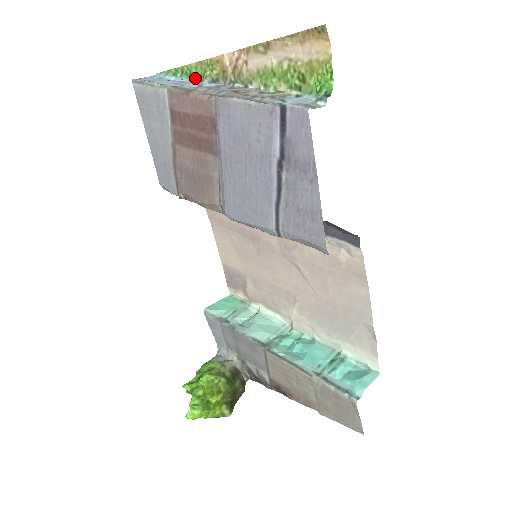
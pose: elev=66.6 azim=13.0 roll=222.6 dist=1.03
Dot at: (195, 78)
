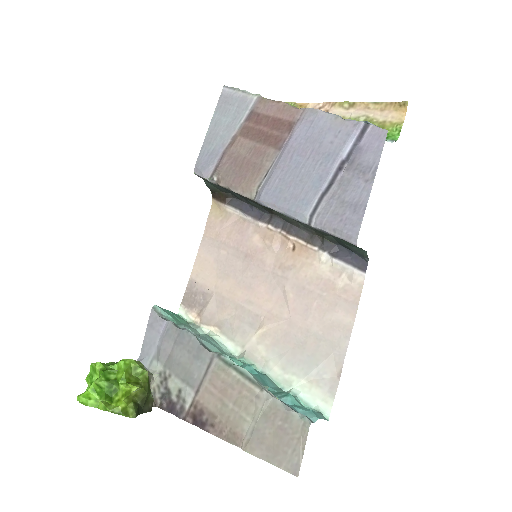
Dot at: occluded
